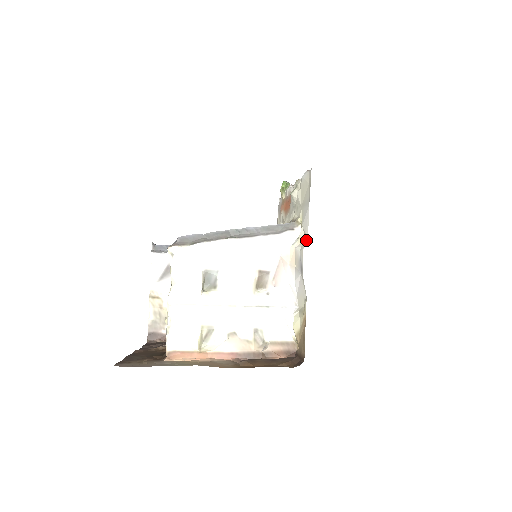
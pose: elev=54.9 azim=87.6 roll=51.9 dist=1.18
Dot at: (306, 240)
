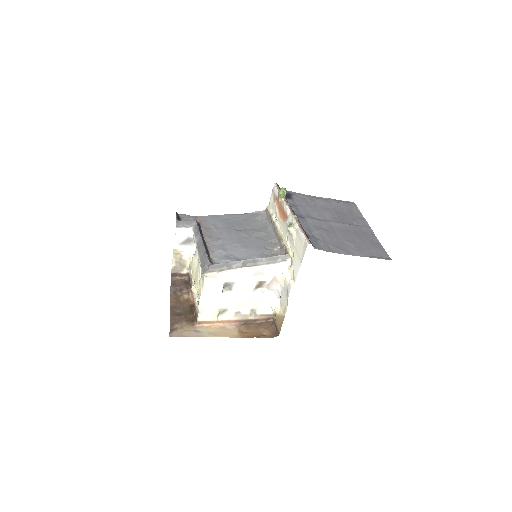
Dot at: (294, 280)
